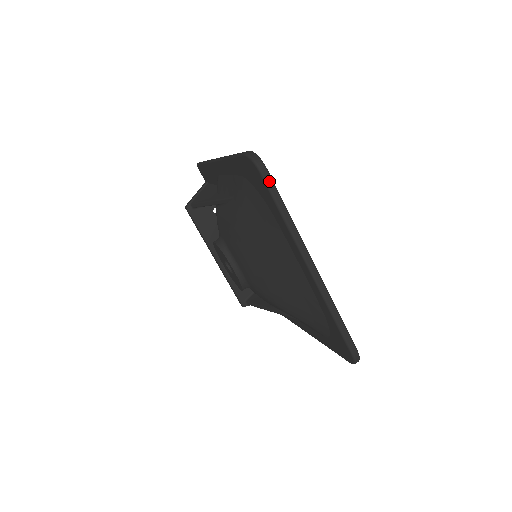
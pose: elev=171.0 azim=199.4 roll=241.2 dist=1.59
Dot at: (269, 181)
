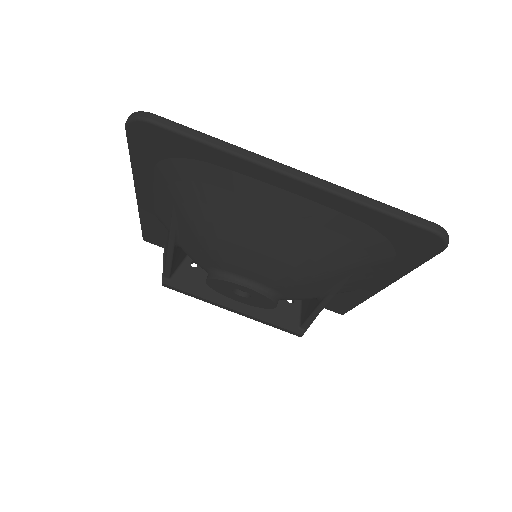
Dot at: (166, 122)
